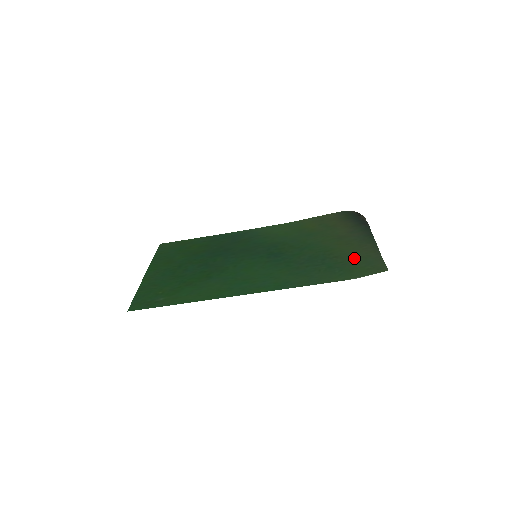
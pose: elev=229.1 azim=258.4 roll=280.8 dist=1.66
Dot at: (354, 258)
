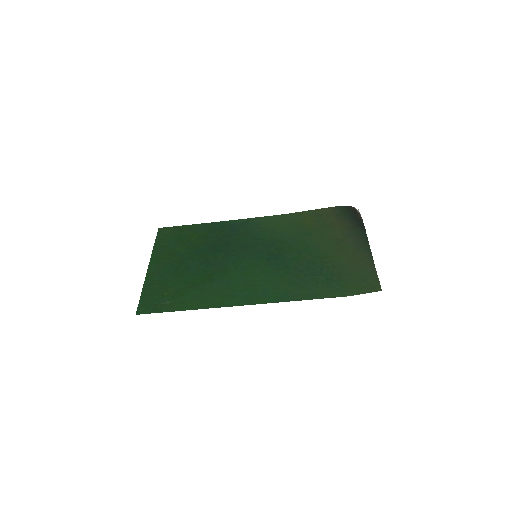
Dot at: (350, 270)
